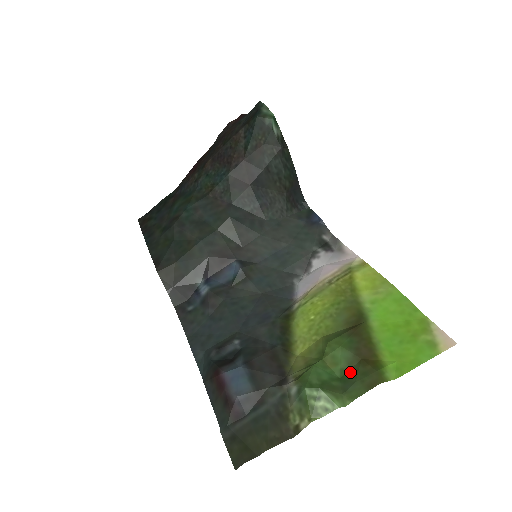
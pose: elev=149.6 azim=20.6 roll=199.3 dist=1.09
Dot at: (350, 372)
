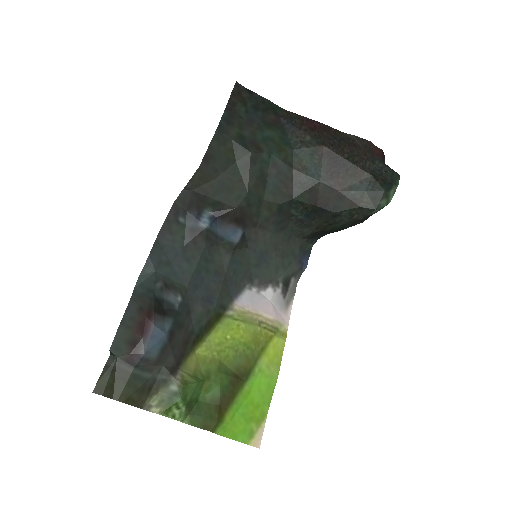
Dot at: (206, 405)
